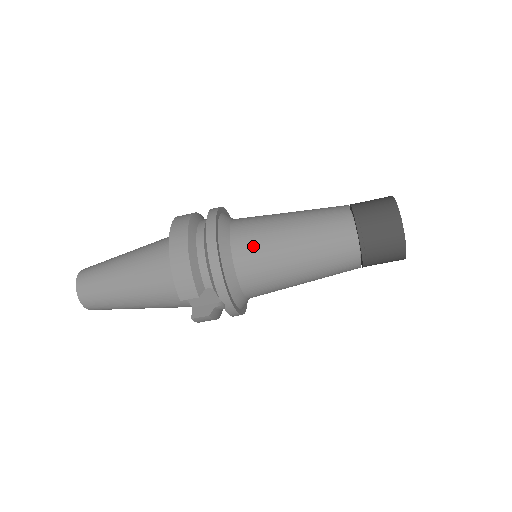
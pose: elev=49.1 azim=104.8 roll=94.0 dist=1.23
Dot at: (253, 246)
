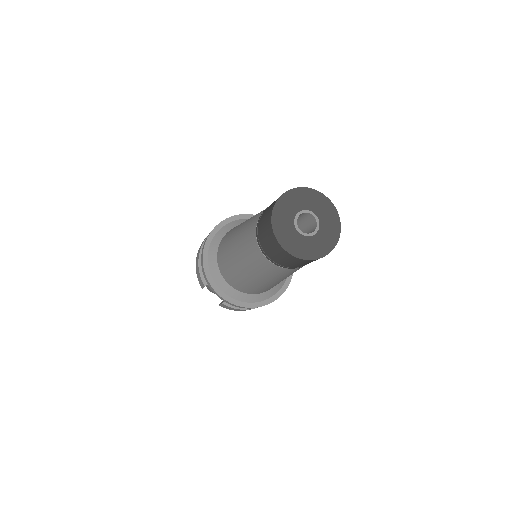
Dot at: (223, 246)
